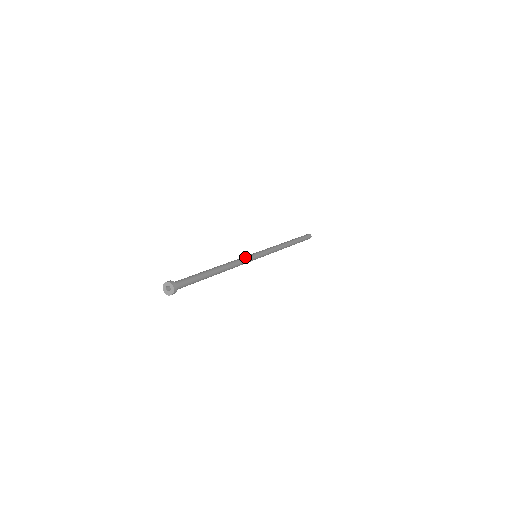
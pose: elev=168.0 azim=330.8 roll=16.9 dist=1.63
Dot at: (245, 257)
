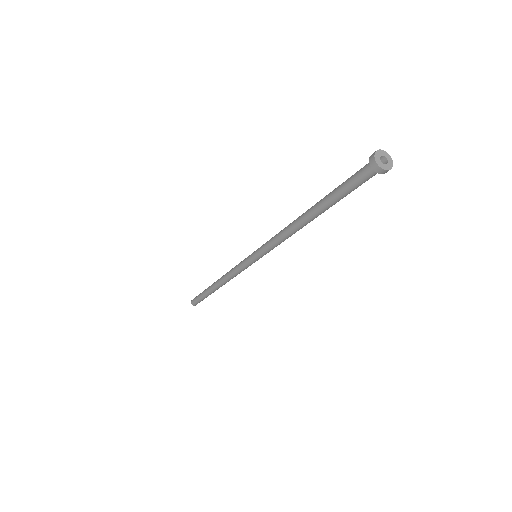
Dot at: (269, 240)
